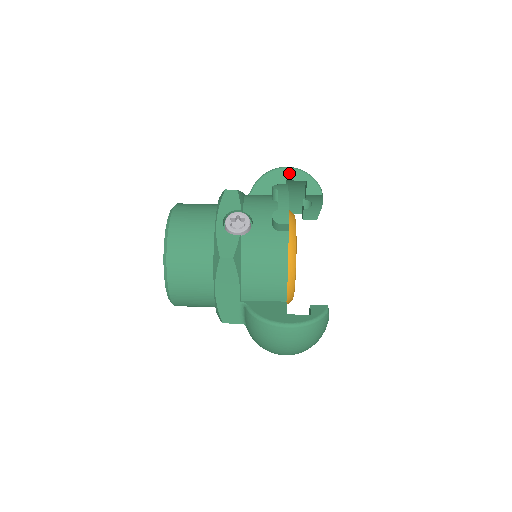
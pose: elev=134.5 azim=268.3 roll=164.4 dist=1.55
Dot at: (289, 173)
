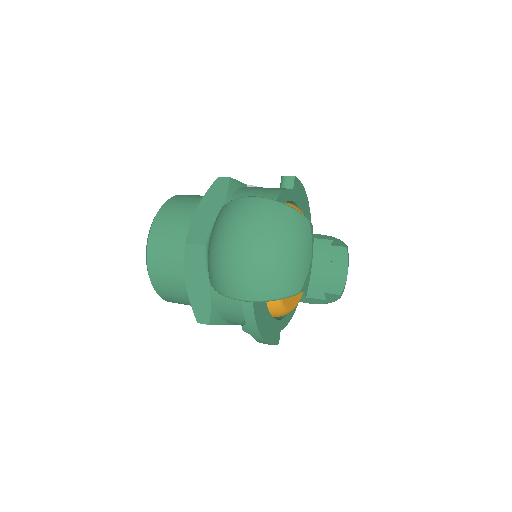
Dot at: (318, 236)
